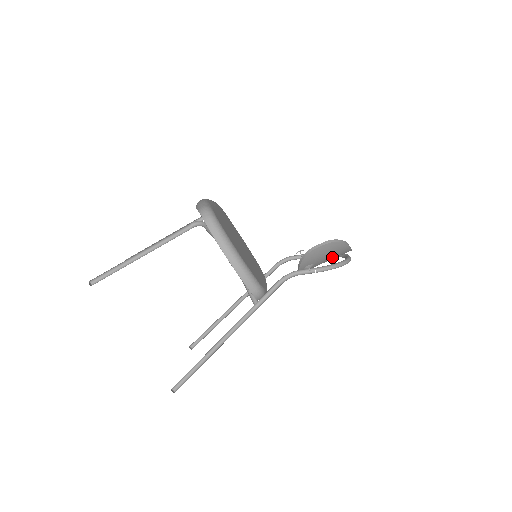
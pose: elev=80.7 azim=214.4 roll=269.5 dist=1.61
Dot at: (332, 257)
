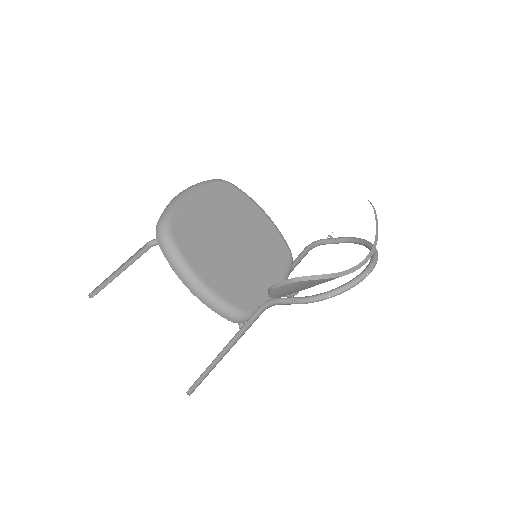
Dot at: occluded
